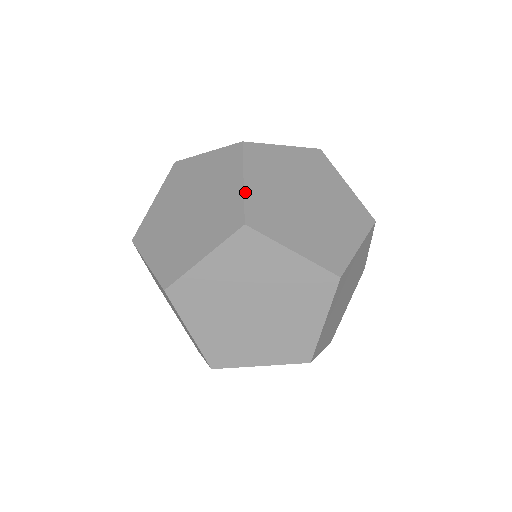
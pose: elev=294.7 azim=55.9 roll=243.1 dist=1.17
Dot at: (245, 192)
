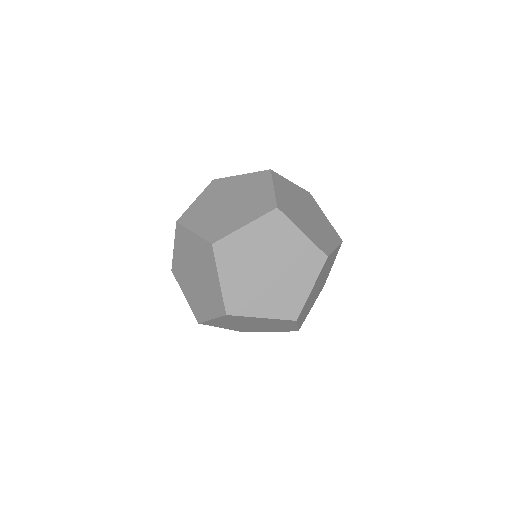
Dot at: (275, 193)
